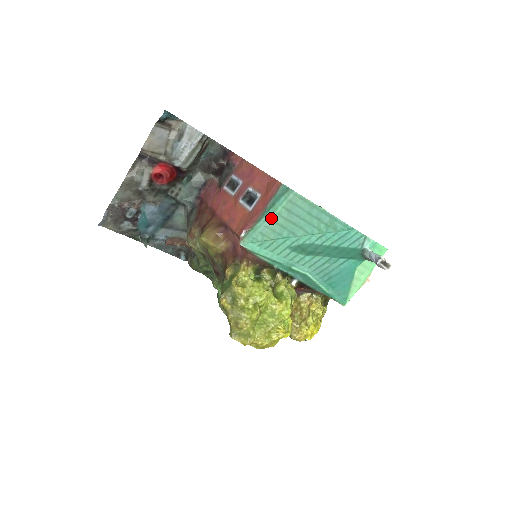
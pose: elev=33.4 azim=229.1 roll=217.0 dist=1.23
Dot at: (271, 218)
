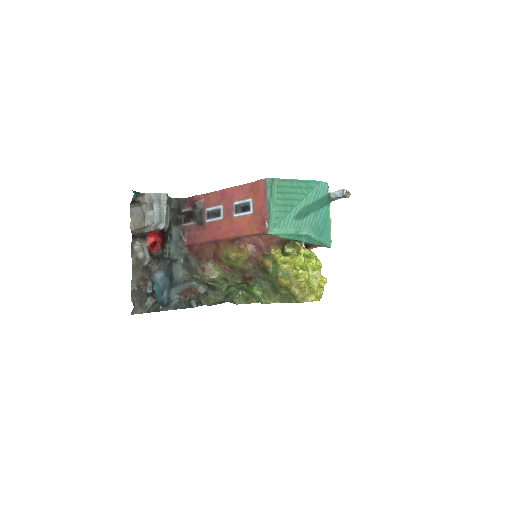
Dot at: (275, 204)
